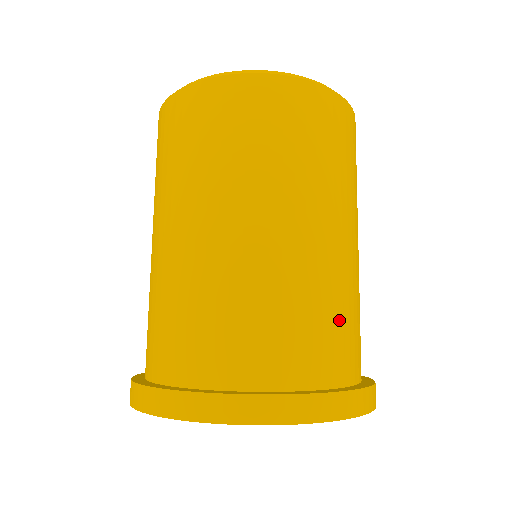
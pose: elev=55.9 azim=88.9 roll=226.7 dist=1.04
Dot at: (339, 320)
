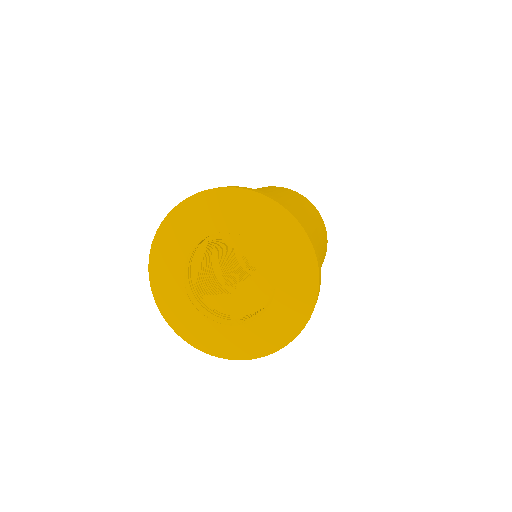
Dot at: occluded
